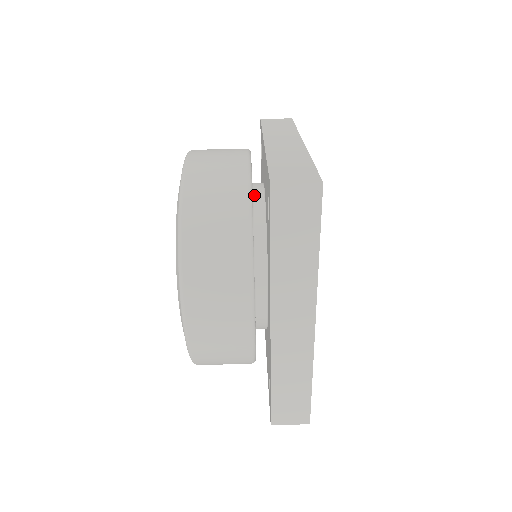
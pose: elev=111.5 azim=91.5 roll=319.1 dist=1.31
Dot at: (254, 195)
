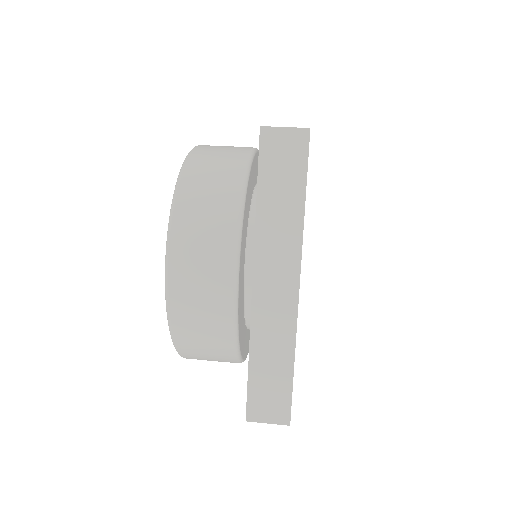
Dot at: occluded
